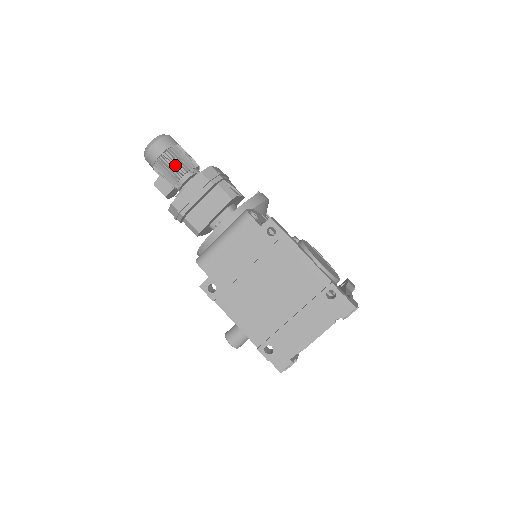
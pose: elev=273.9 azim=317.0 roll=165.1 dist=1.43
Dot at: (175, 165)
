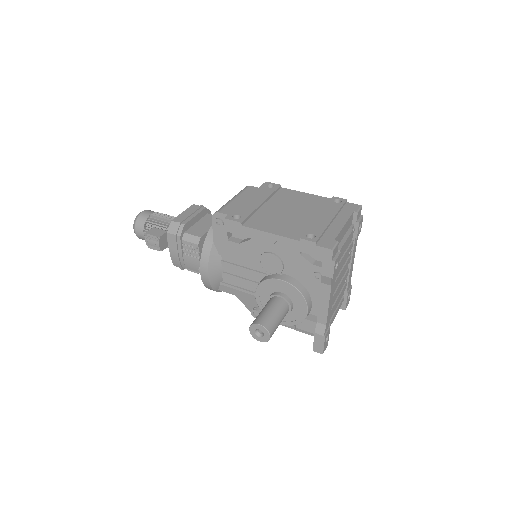
Dot at: (165, 218)
